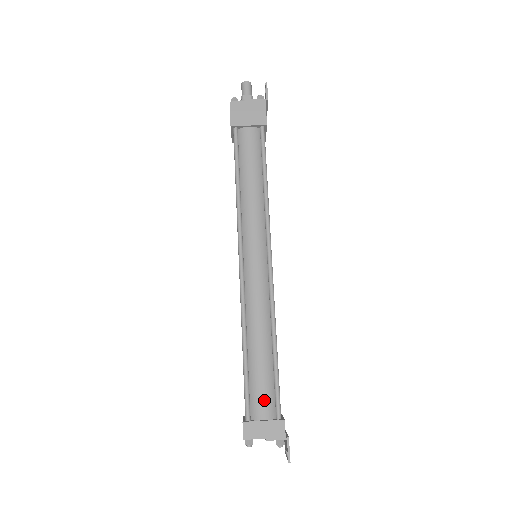
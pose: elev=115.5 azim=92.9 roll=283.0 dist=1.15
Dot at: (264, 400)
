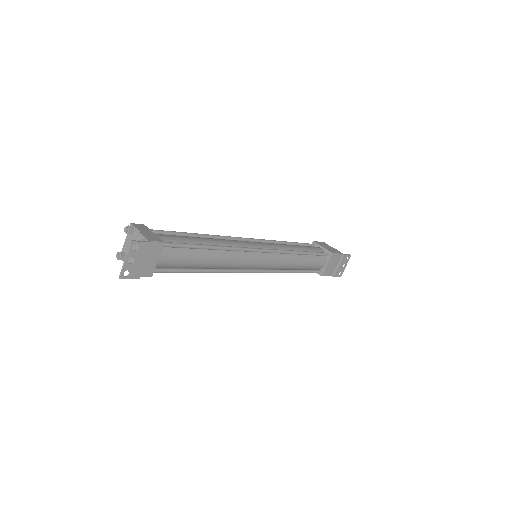
Dot at: (169, 237)
